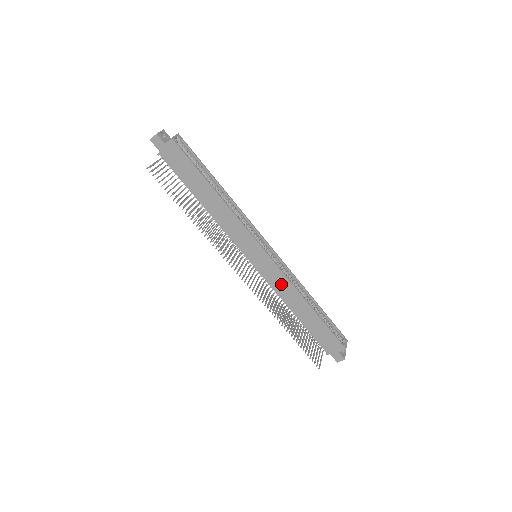
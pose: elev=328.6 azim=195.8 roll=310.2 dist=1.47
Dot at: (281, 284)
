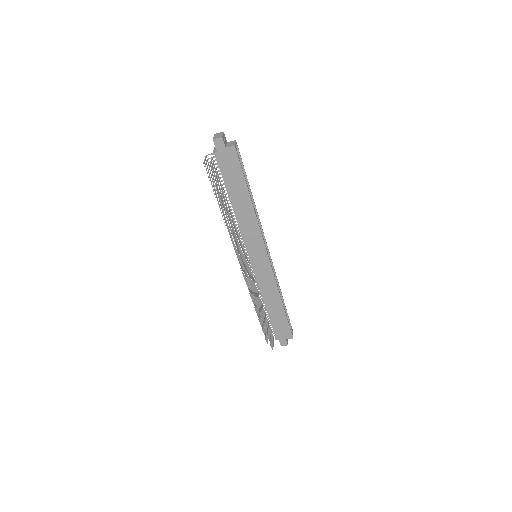
Dot at: (267, 282)
